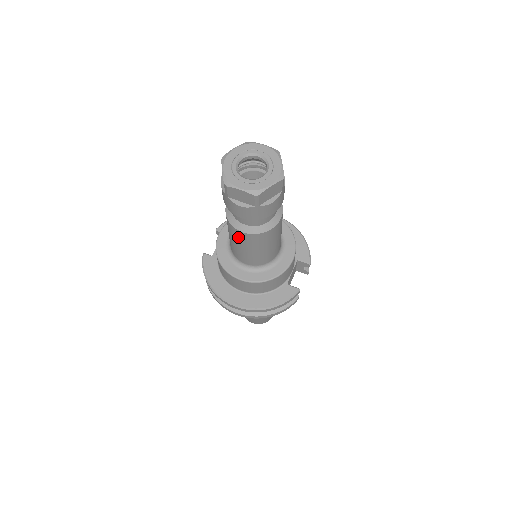
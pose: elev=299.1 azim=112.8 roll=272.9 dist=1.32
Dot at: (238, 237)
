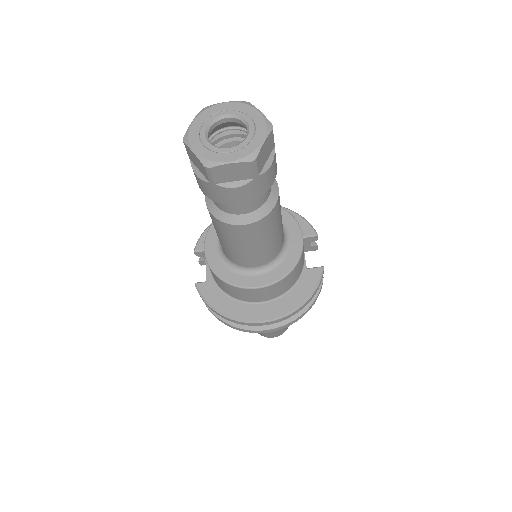
Dot at: (239, 235)
